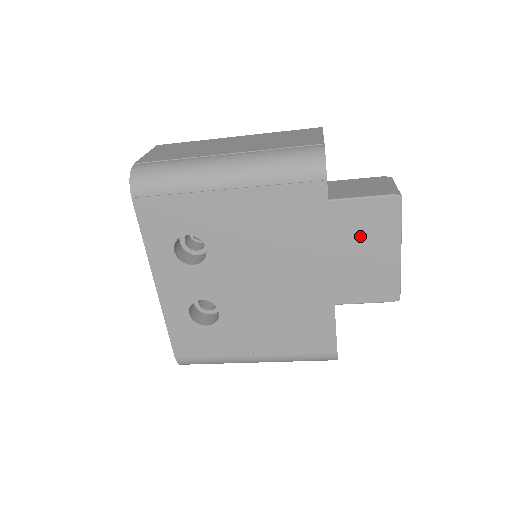
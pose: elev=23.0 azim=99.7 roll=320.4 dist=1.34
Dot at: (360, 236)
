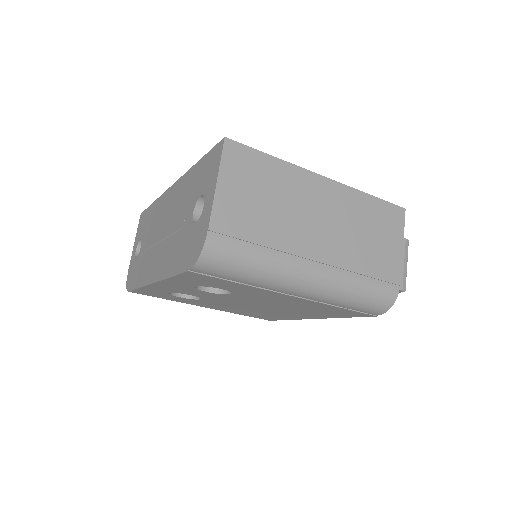
Dot at: occluded
